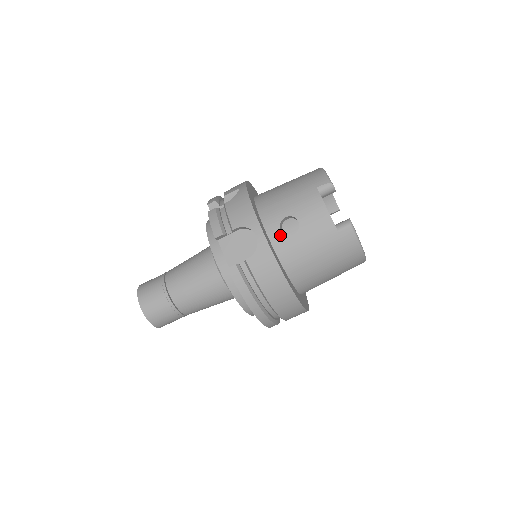
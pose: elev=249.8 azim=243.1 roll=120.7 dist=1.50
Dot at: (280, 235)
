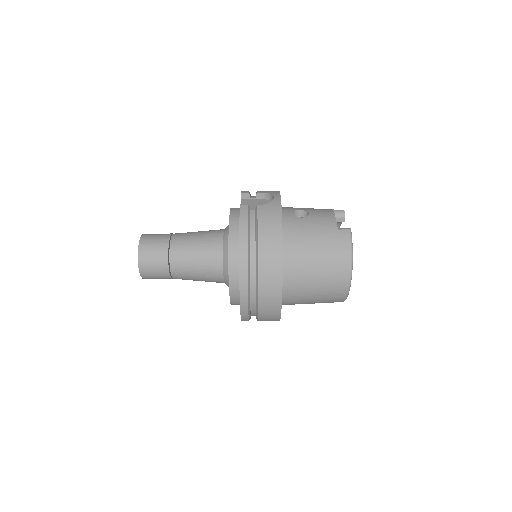
Dot at: (291, 215)
